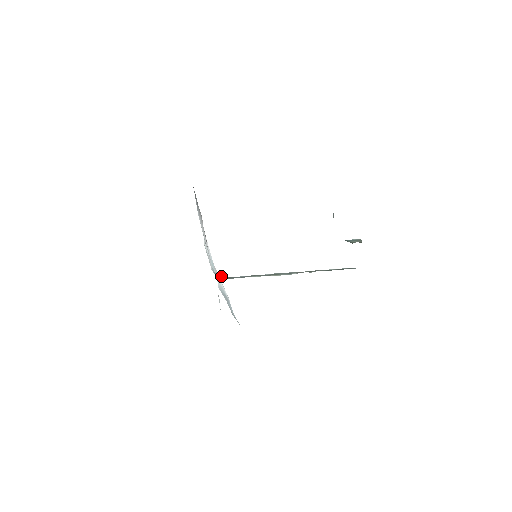
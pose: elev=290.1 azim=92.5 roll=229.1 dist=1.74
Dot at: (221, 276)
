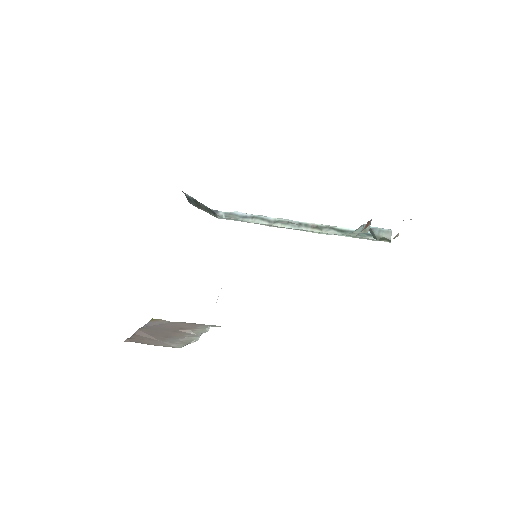
Dot at: (218, 211)
